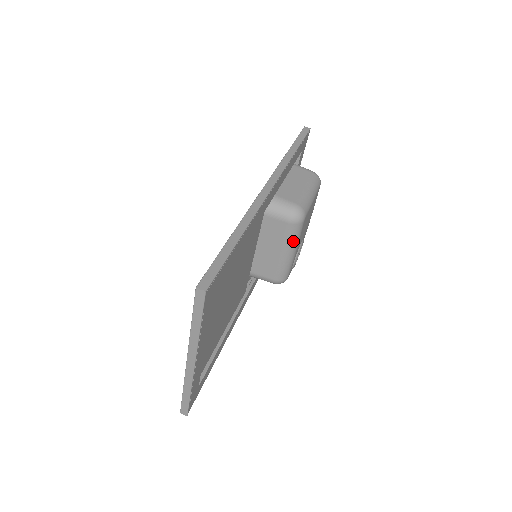
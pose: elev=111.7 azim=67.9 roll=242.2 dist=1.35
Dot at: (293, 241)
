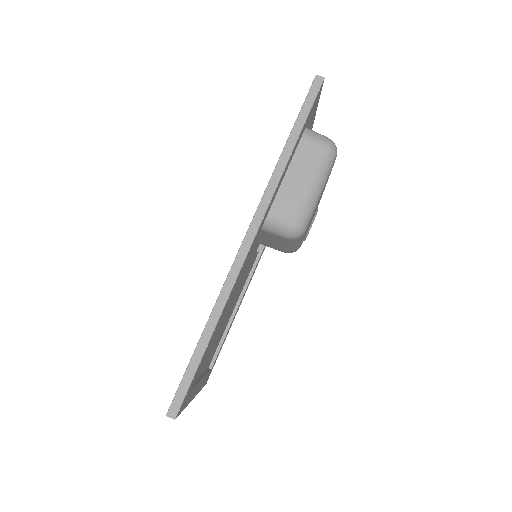
Dot at: (295, 243)
